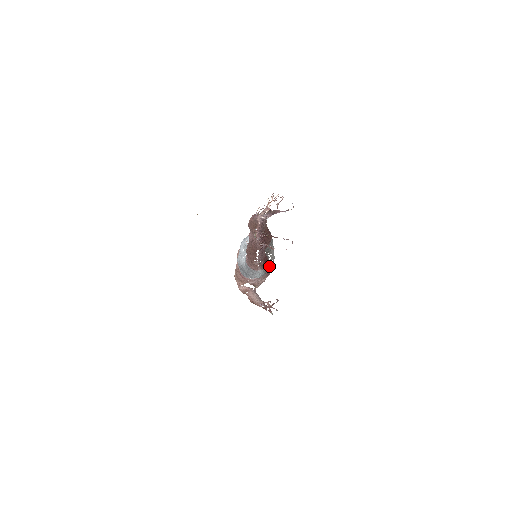
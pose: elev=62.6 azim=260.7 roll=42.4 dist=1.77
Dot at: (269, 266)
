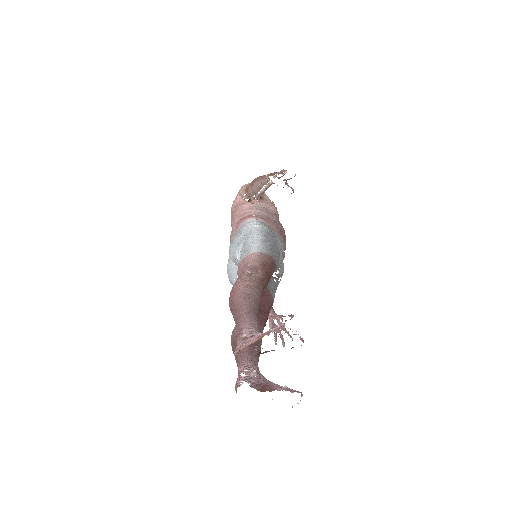
Dot at: (275, 290)
